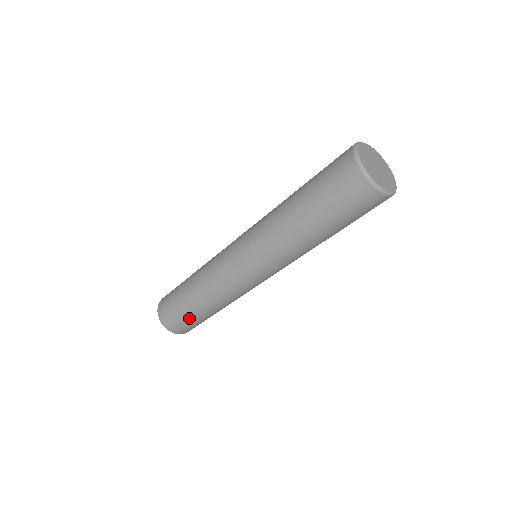
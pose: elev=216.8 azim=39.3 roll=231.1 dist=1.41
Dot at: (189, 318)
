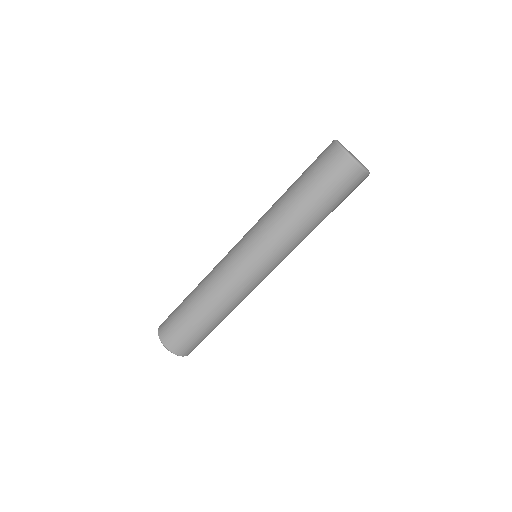
Dot at: (182, 319)
